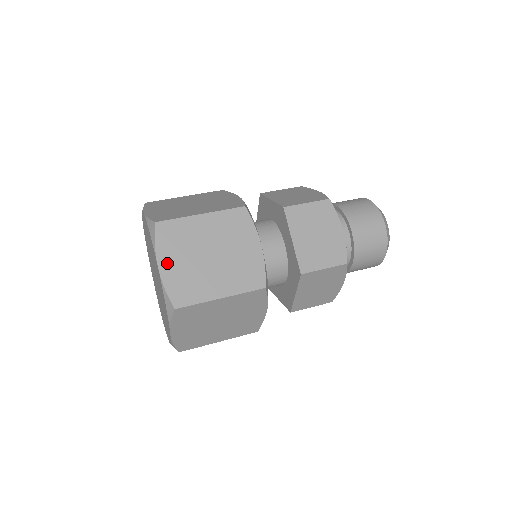
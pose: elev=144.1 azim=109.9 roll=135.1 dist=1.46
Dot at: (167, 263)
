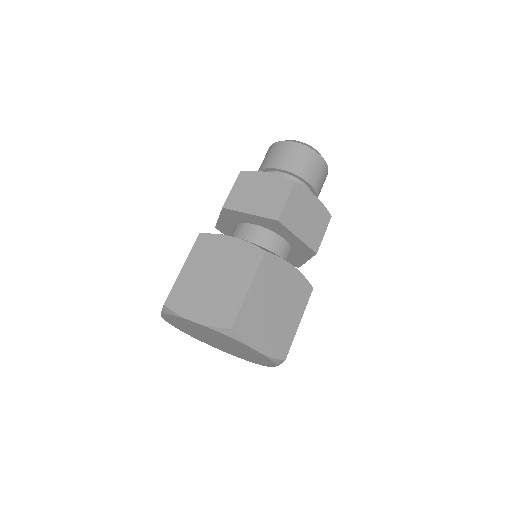
Dot at: occluded
